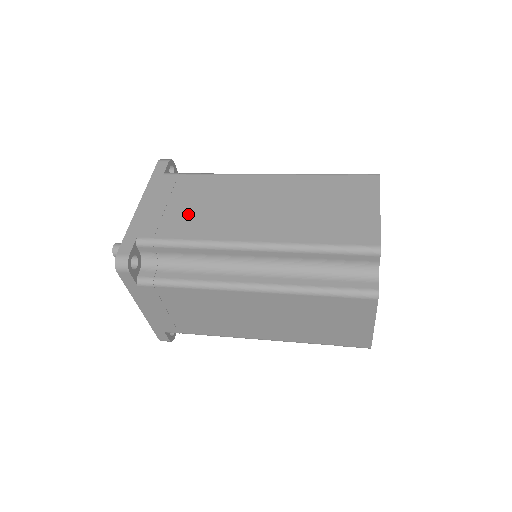
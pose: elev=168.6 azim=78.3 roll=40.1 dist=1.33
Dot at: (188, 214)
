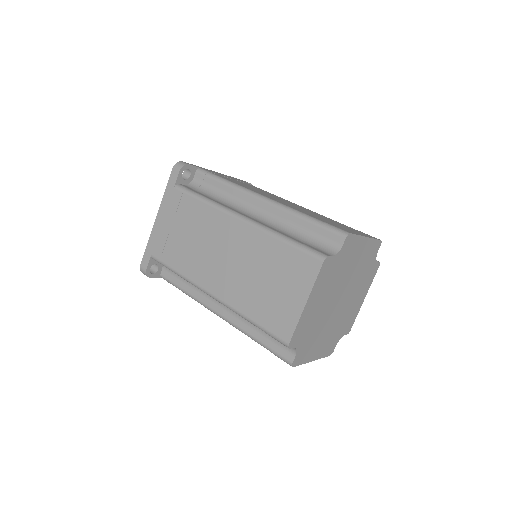
Dot at: (181, 244)
